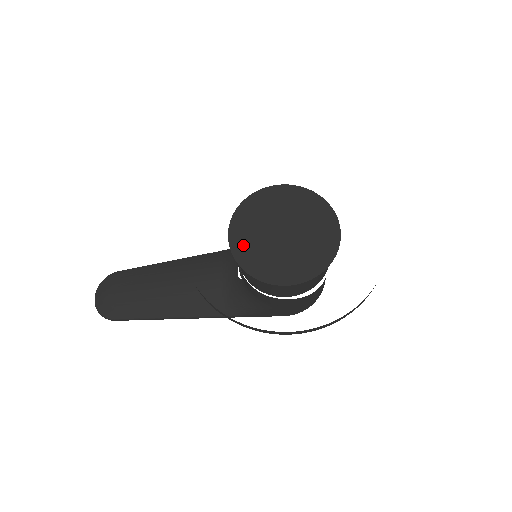
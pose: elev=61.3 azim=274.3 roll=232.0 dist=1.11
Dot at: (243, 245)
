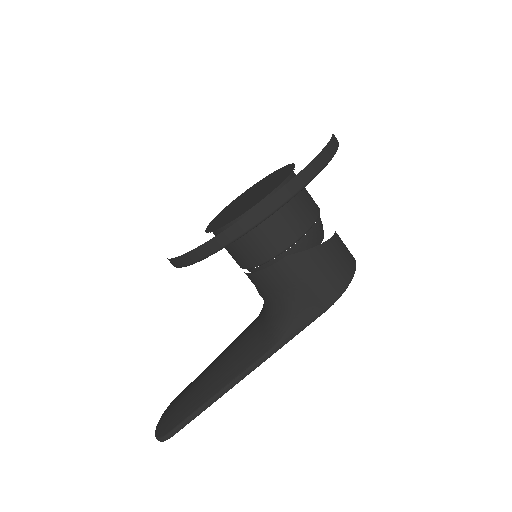
Dot at: (216, 224)
